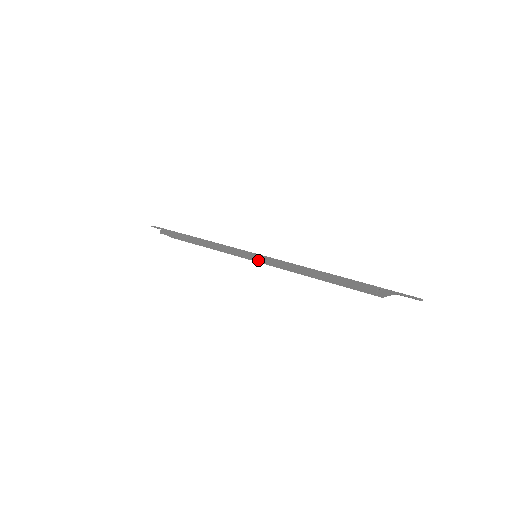
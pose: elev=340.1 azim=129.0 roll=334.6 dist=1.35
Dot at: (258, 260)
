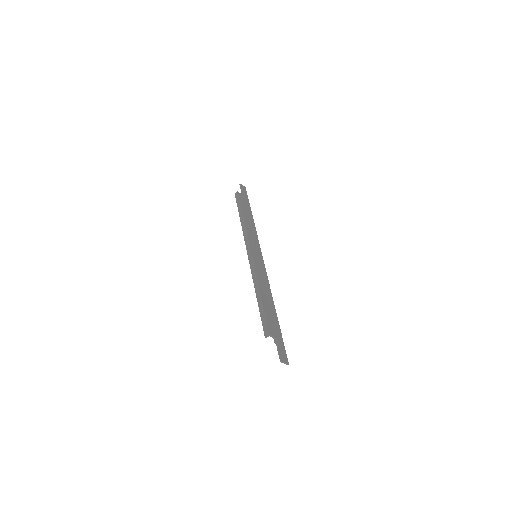
Dot at: (249, 260)
